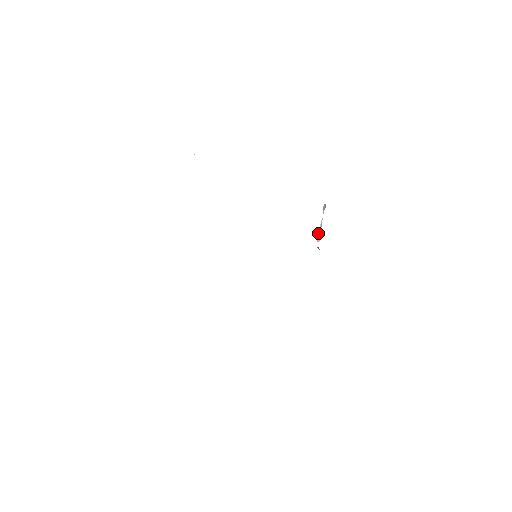
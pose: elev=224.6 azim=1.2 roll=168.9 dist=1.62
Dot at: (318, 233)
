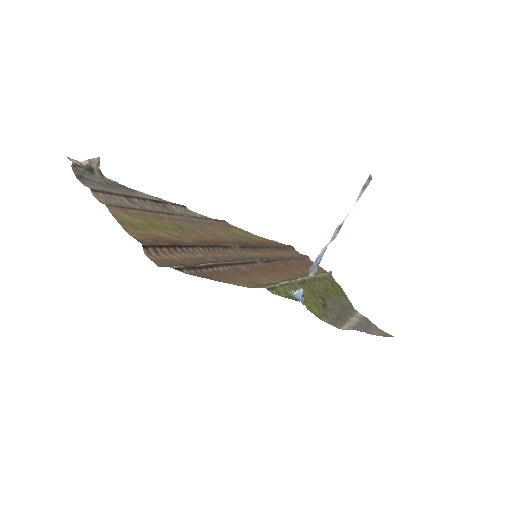
Dot at: occluded
